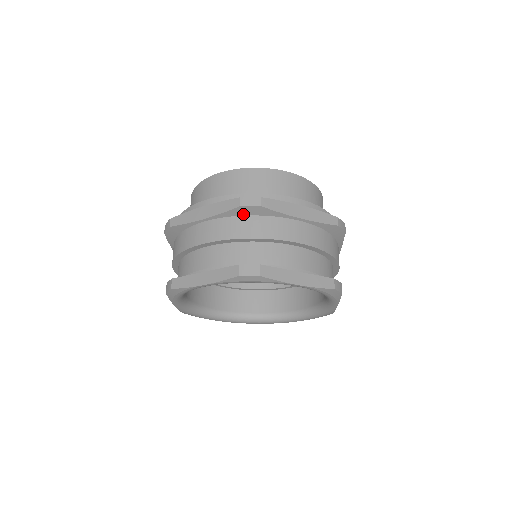
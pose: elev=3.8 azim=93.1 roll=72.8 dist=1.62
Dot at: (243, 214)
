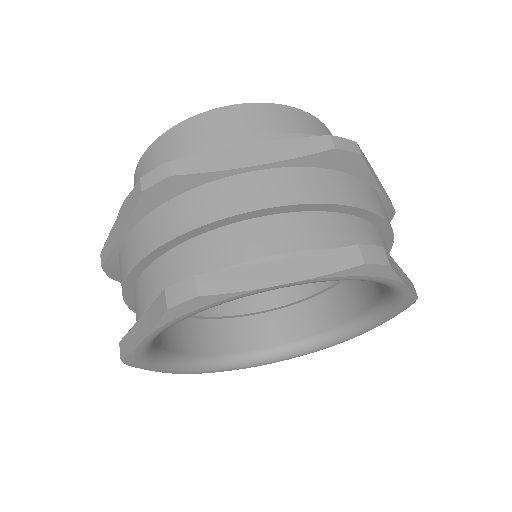
Dot at: (159, 202)
